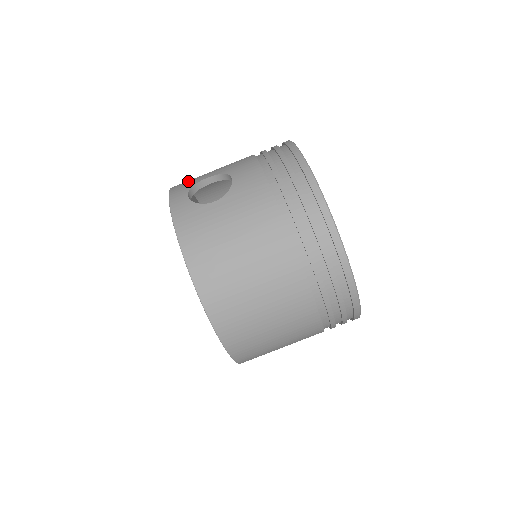
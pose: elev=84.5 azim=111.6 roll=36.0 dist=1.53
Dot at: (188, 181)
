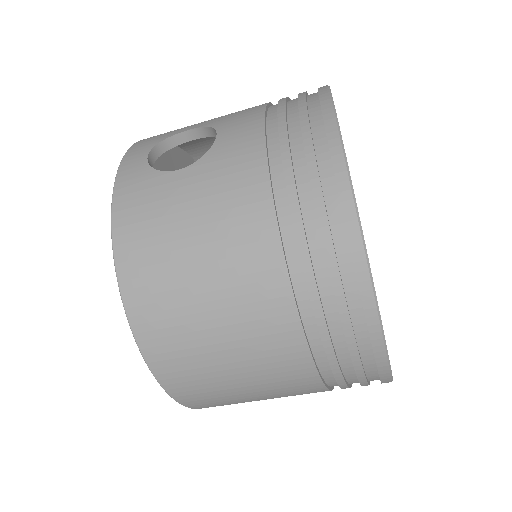
Dot at: occluded
